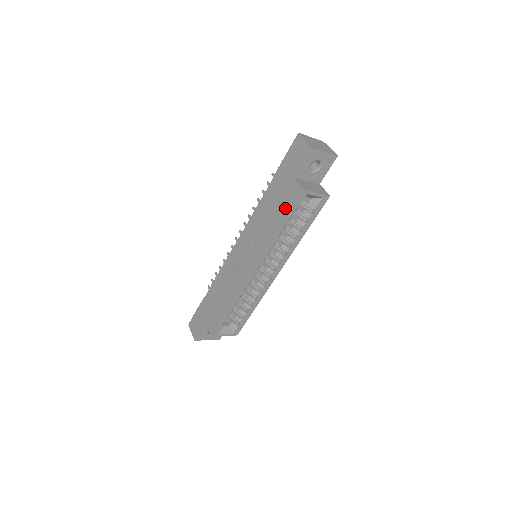
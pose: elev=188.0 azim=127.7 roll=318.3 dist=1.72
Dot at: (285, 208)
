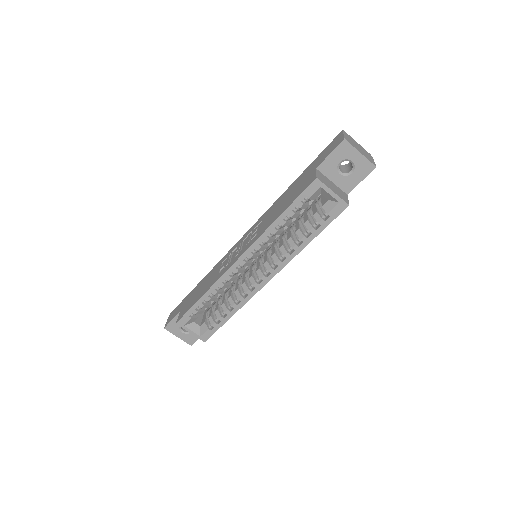
Dot at: (294, 197)
